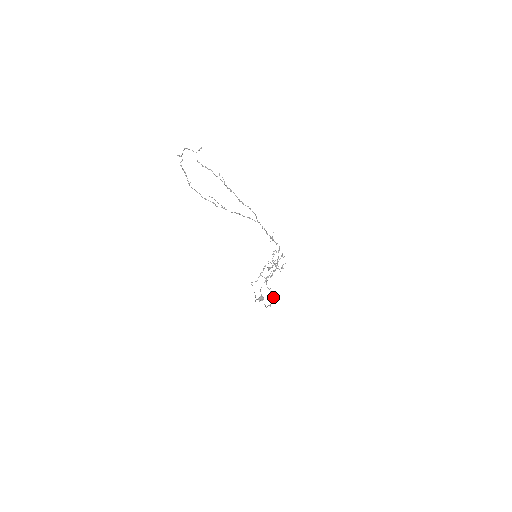
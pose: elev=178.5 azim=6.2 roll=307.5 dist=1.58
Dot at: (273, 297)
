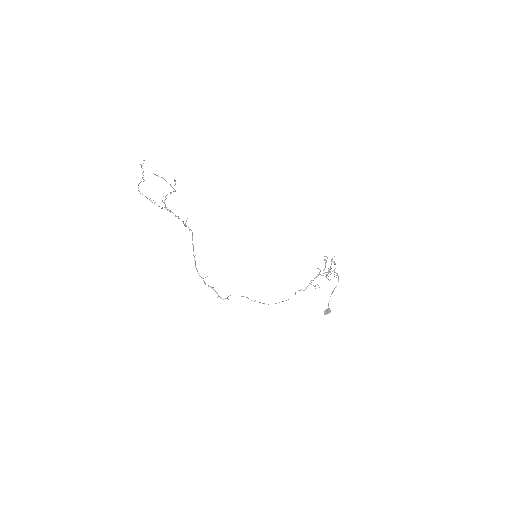
Dot at: (205, 284)
